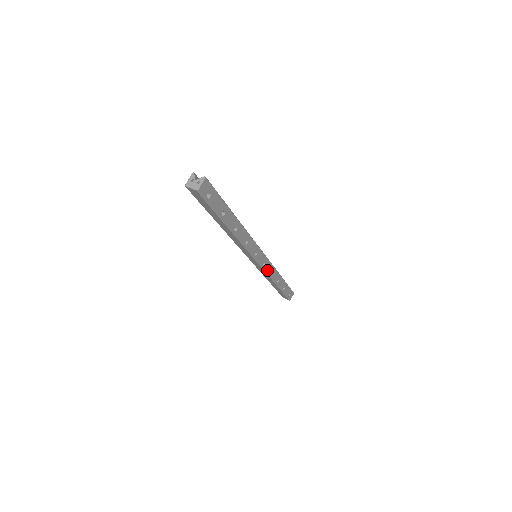
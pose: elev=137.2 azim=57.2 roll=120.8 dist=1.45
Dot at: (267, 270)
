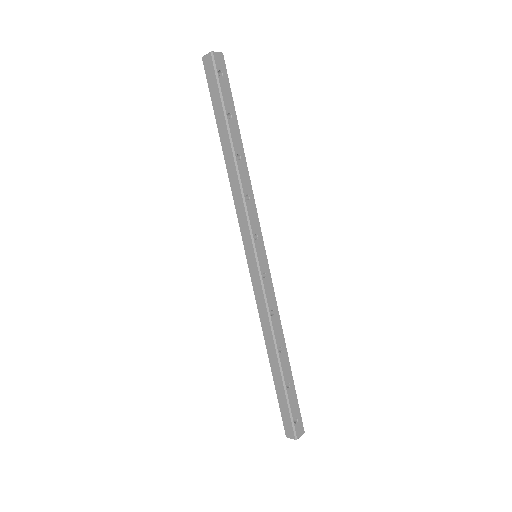
Dot at: (267, 295)
